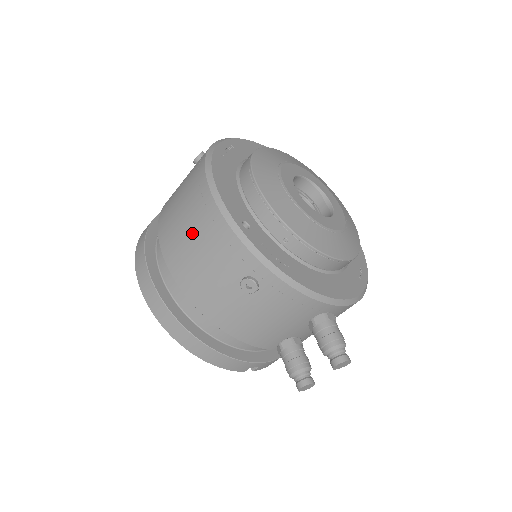
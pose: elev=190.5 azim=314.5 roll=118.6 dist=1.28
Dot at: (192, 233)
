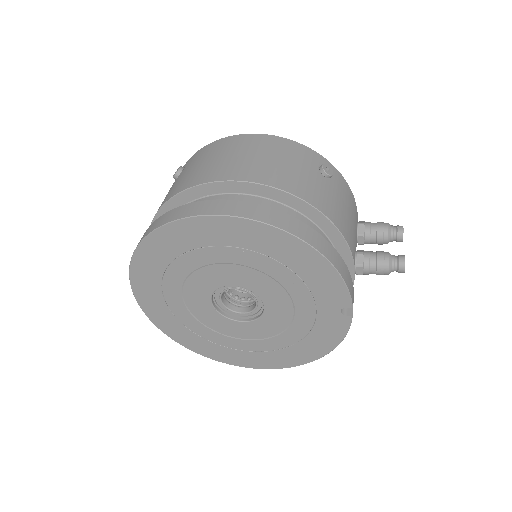
Dot at: (257, 153)
